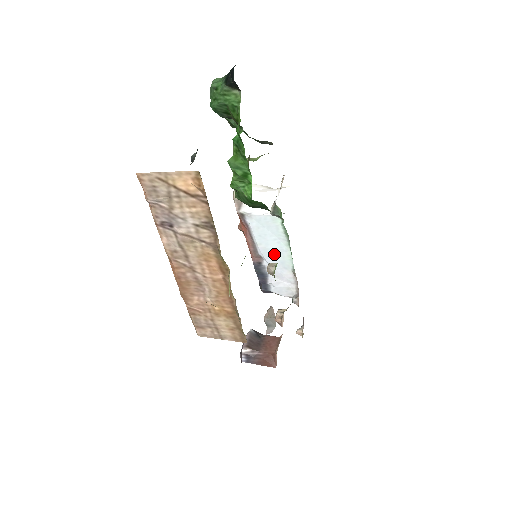
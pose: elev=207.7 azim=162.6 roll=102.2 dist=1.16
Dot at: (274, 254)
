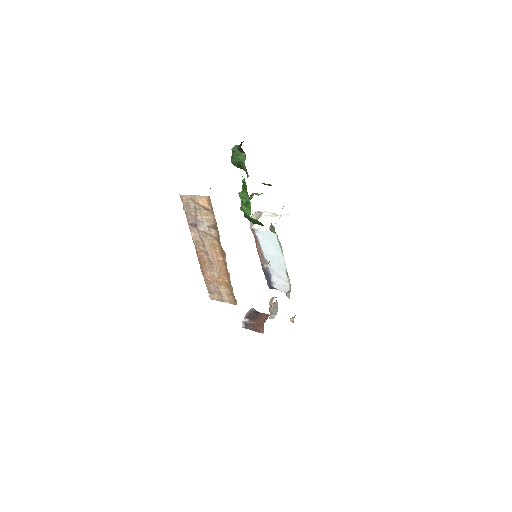
Dot at: (274, 259)
